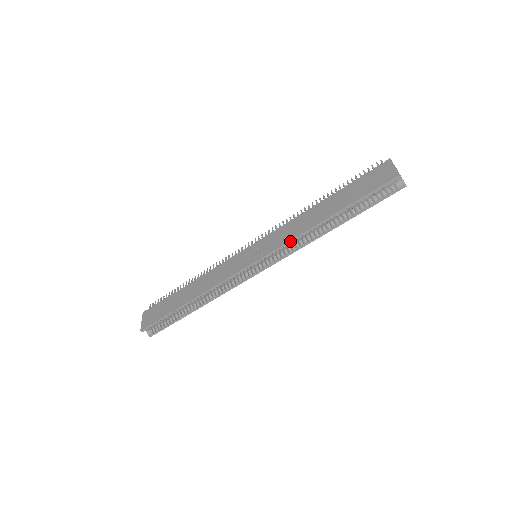
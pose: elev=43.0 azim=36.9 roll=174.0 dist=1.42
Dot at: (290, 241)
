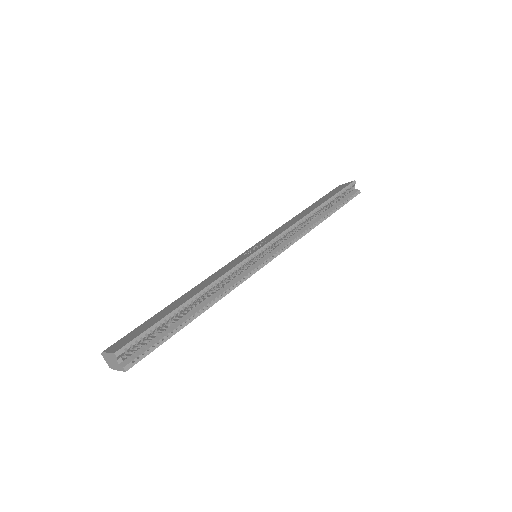
Dot at: (293, 225)
